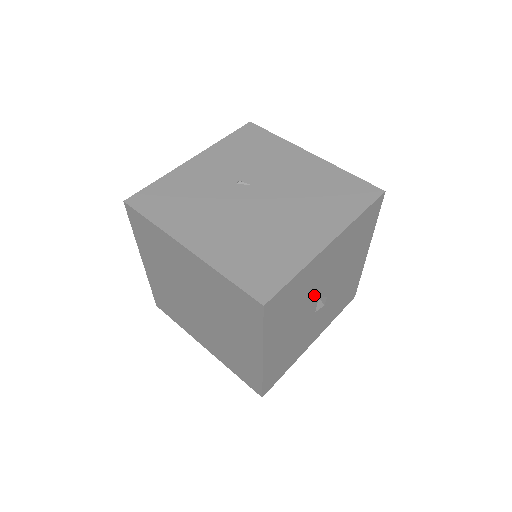
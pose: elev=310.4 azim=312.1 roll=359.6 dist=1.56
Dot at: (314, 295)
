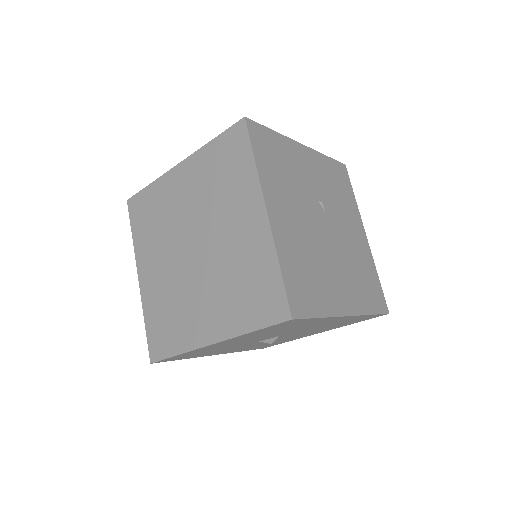
Dot at: (284, 333)
